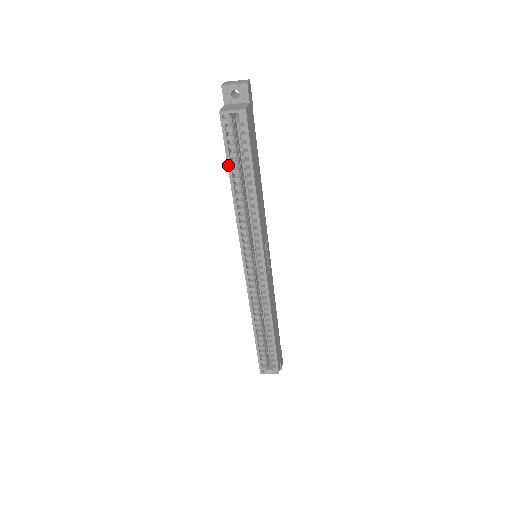
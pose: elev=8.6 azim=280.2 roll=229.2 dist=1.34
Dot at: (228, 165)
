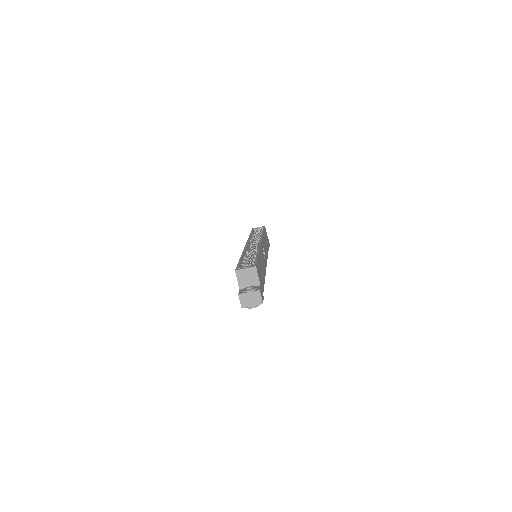
Dot at: occluded
